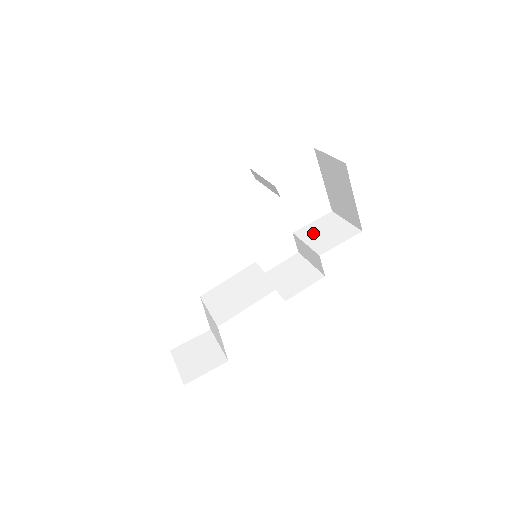
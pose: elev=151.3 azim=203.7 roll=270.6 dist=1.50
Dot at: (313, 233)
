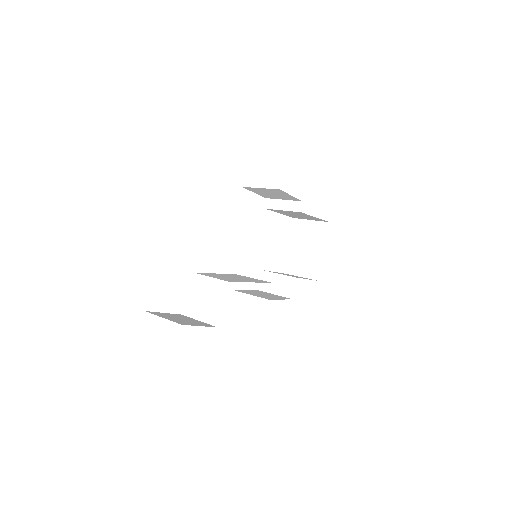
Dot at: occluded
